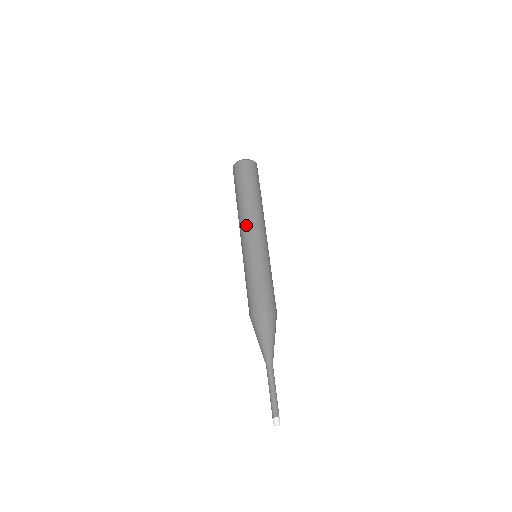
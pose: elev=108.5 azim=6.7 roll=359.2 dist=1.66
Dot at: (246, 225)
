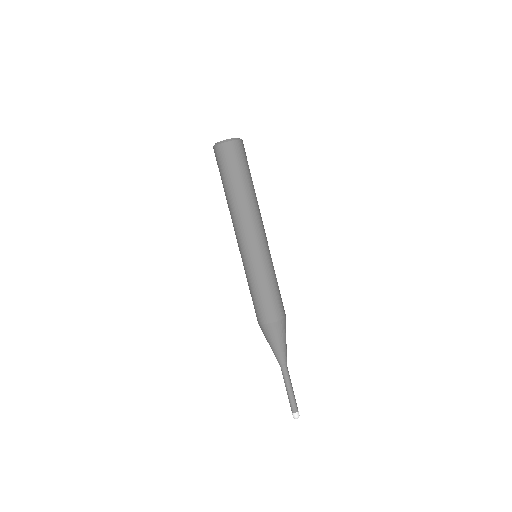
Dot at: (250, 225)
